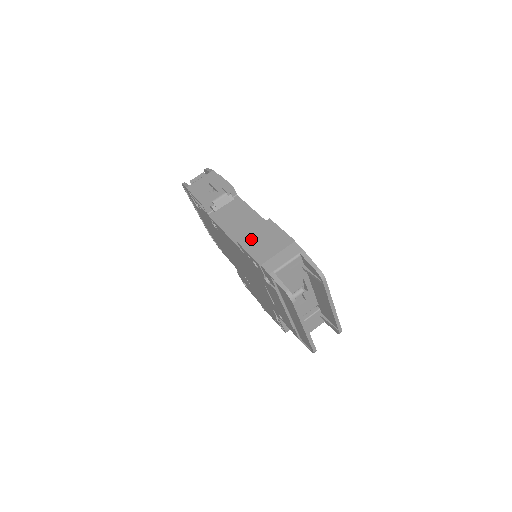
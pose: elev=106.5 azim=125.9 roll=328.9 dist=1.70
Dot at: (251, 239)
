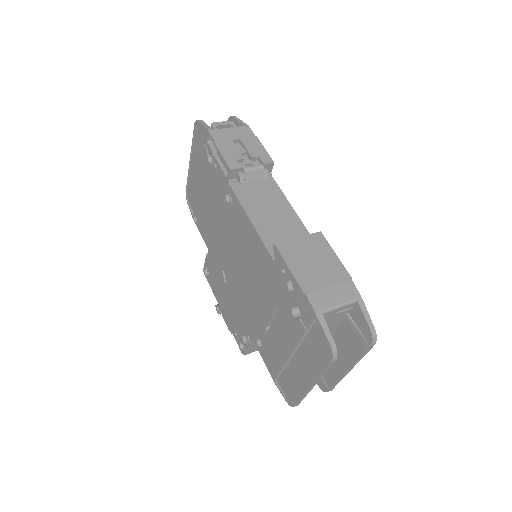
Dot at: (295, 250)
